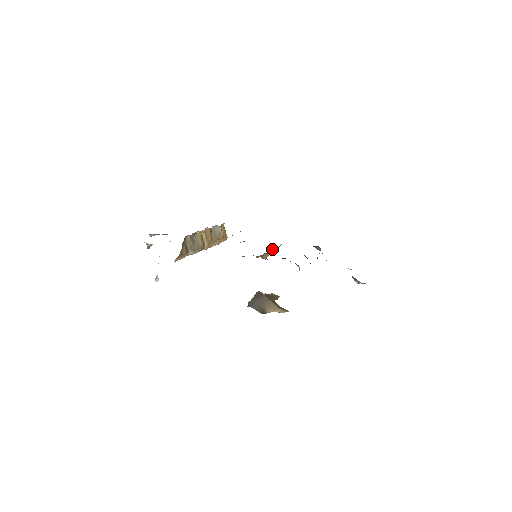
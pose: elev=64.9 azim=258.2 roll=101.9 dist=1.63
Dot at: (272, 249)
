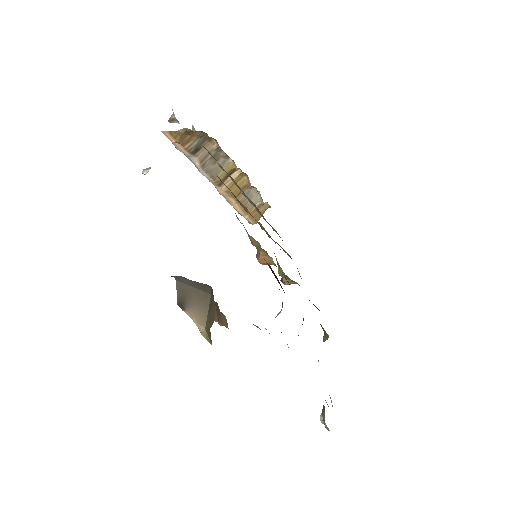
Dot at: (280, 268)
